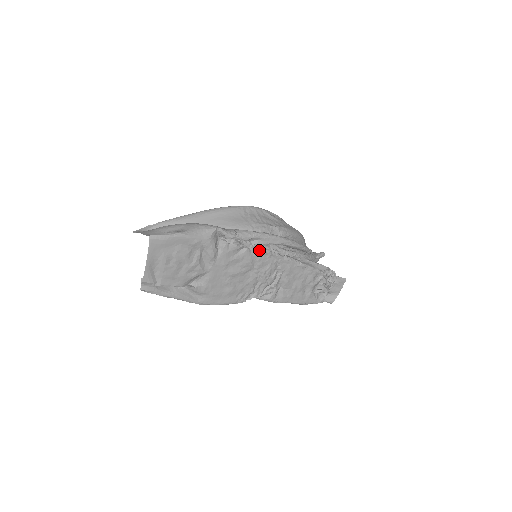
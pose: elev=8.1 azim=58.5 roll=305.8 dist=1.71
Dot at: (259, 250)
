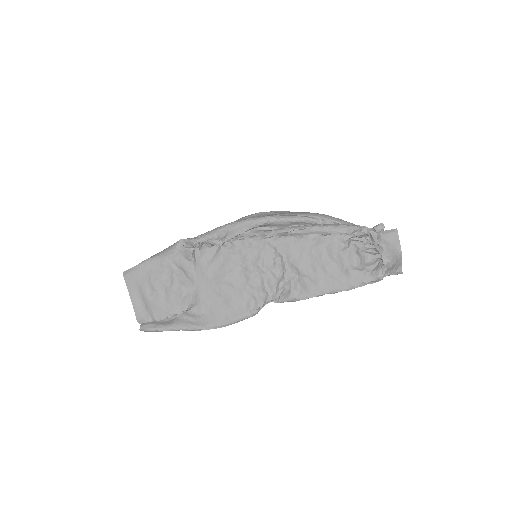
Dot at: (236, 242)
